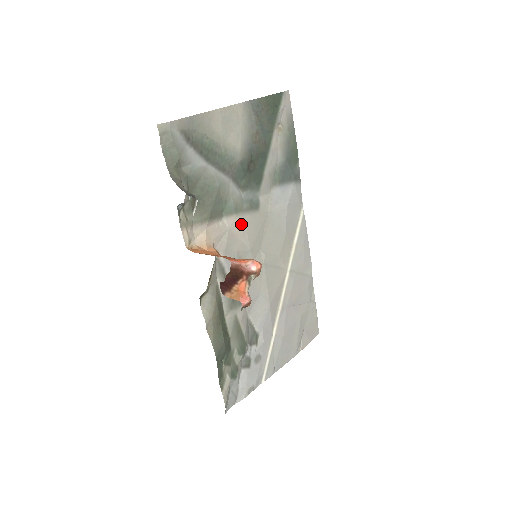
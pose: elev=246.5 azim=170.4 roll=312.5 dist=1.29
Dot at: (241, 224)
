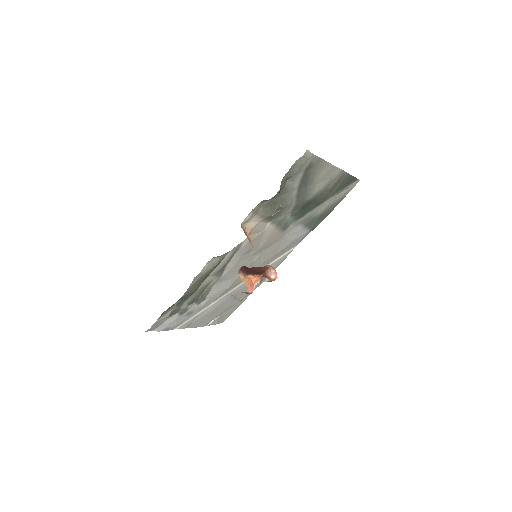
Dot at: (271, 233)
